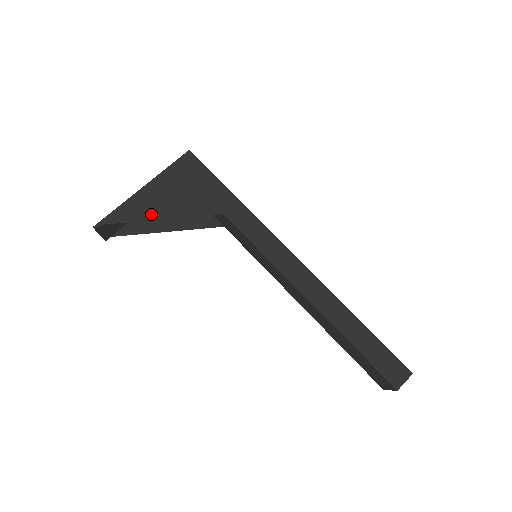
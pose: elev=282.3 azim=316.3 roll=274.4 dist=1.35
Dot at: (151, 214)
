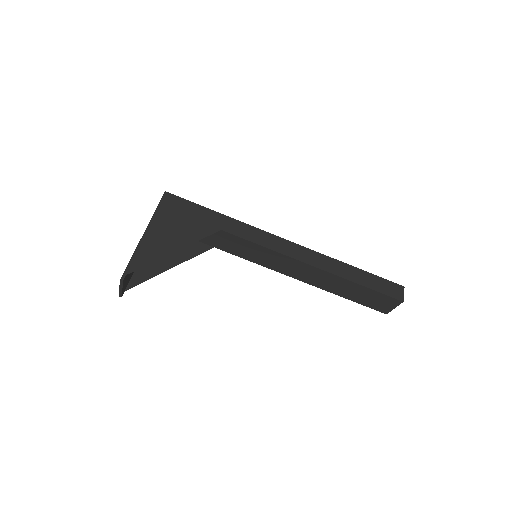
Dot at: (164, 250)
